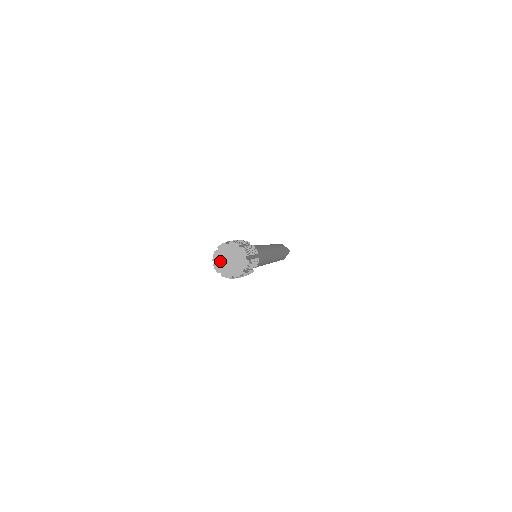
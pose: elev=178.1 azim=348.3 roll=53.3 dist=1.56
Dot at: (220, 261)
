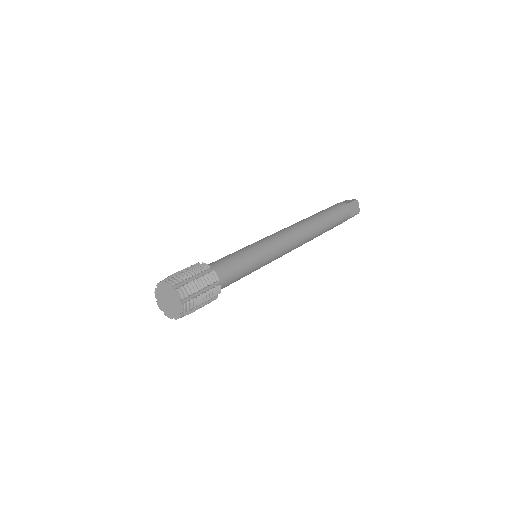
Dot at: (161, 292)
